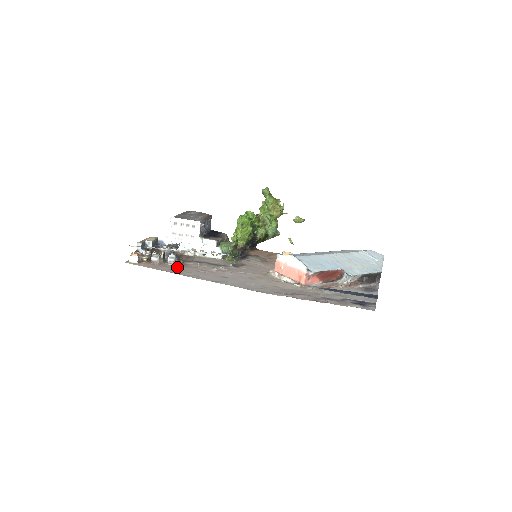
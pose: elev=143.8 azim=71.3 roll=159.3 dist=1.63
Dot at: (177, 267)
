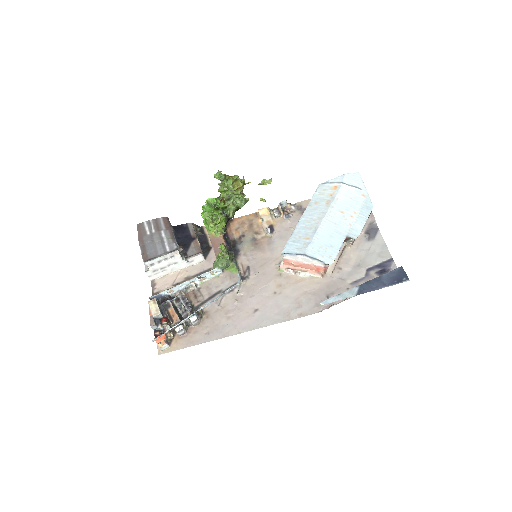
Dot at: (206, 325)
